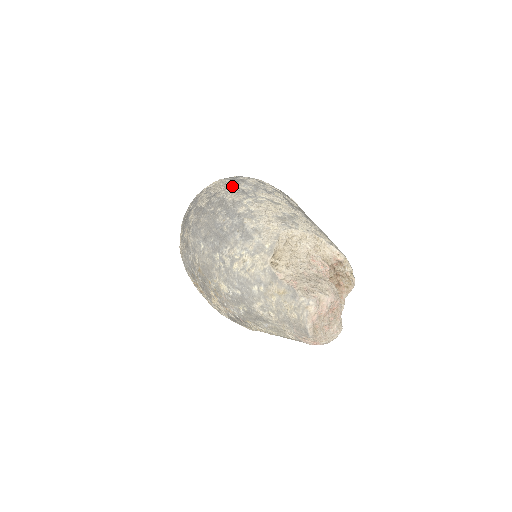
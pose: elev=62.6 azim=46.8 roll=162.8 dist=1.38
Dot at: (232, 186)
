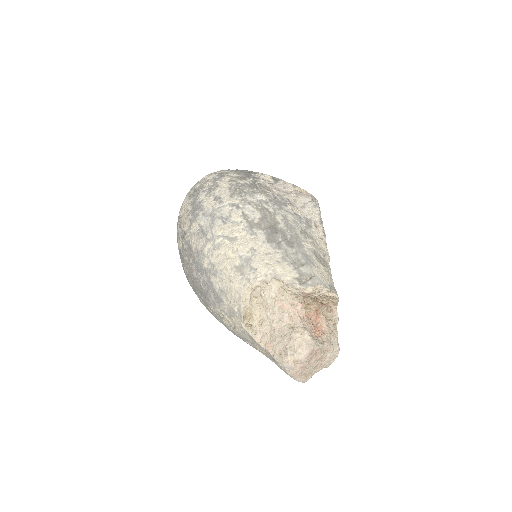
Dot at: (193, 222)
